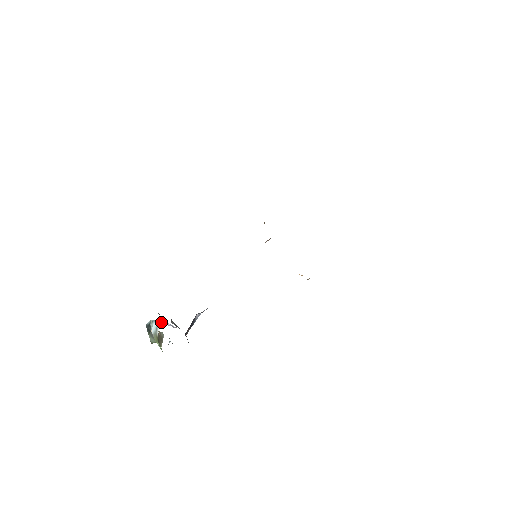
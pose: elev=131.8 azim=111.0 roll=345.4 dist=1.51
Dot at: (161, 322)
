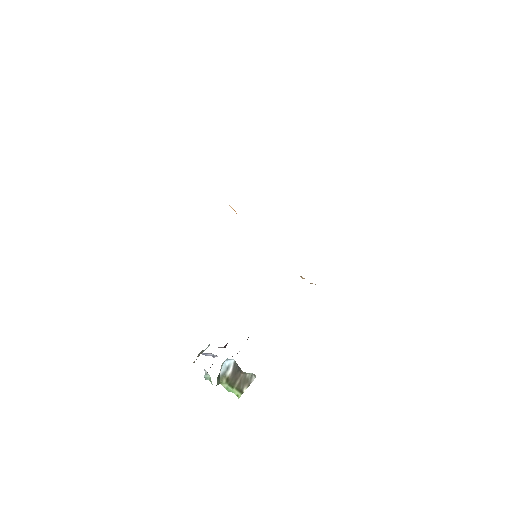
Dot at: (202, 353)
